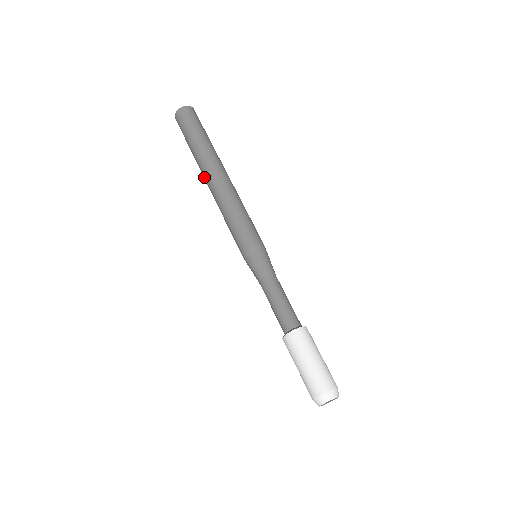
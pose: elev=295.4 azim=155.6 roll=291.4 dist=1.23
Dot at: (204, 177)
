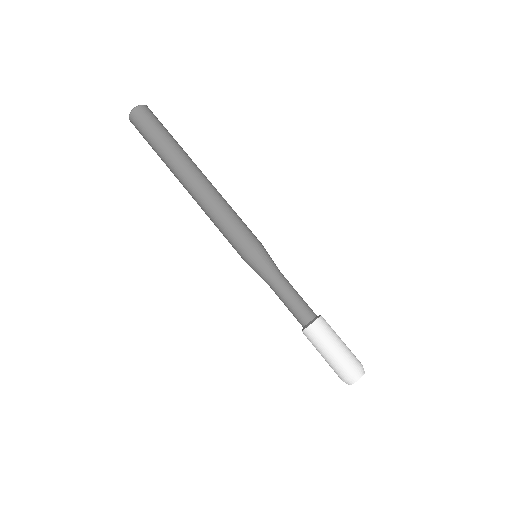
Dot at: occluded
